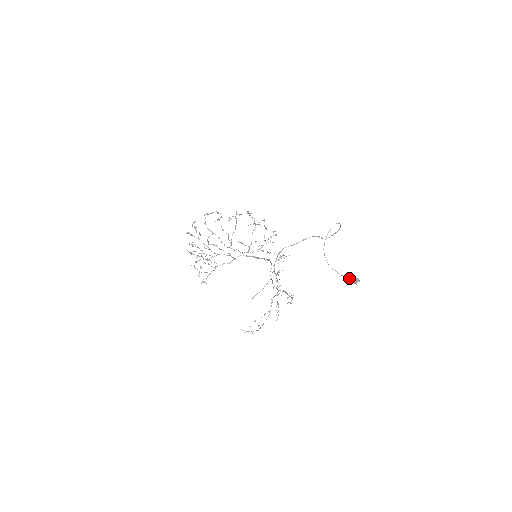
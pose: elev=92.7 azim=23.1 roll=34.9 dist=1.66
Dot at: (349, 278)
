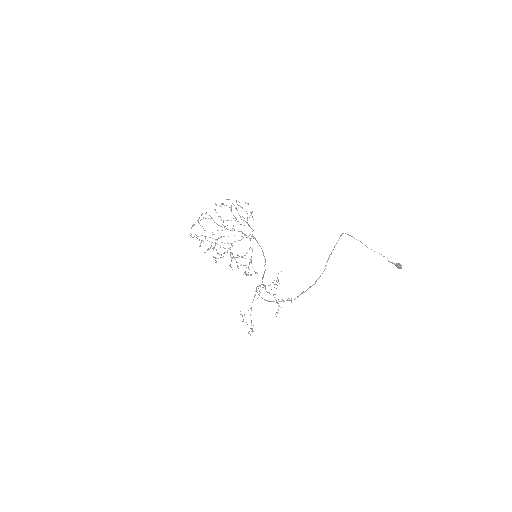
Dot at: (388, 261)
